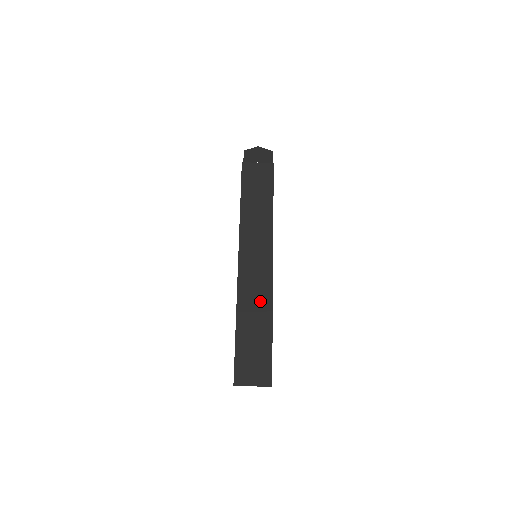
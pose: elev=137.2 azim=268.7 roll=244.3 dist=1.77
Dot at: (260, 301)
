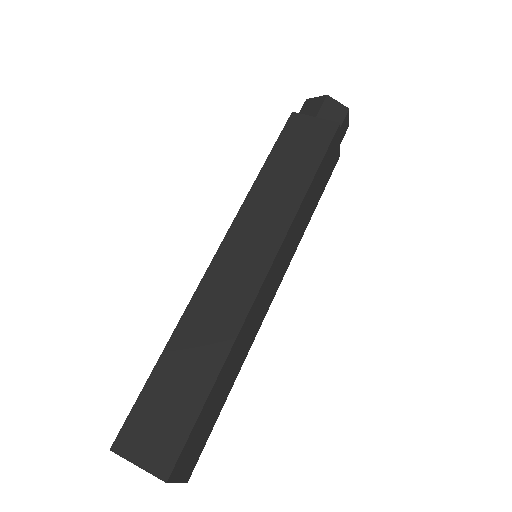
Dot at: (218, 326)
